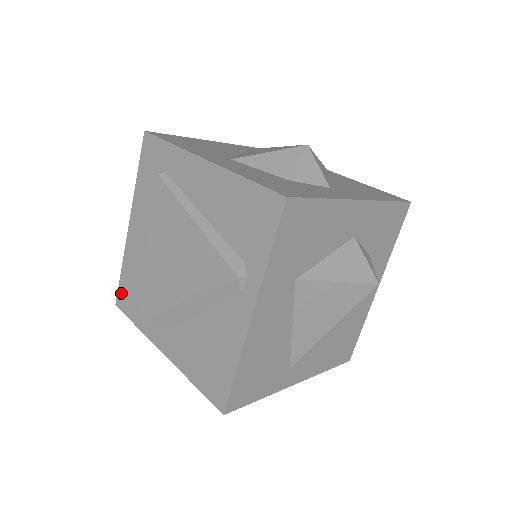
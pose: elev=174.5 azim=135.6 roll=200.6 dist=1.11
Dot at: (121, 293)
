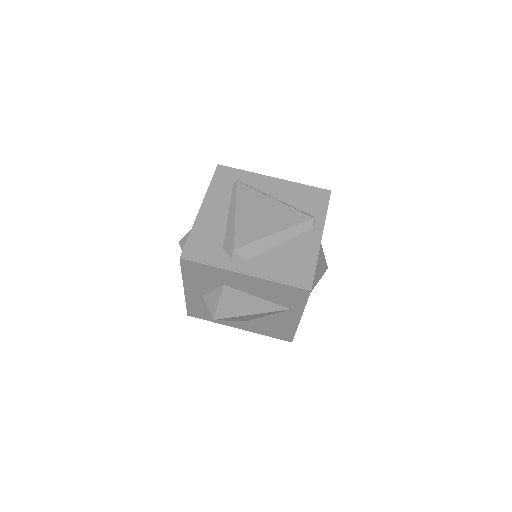
Dot at: (189, 249)
